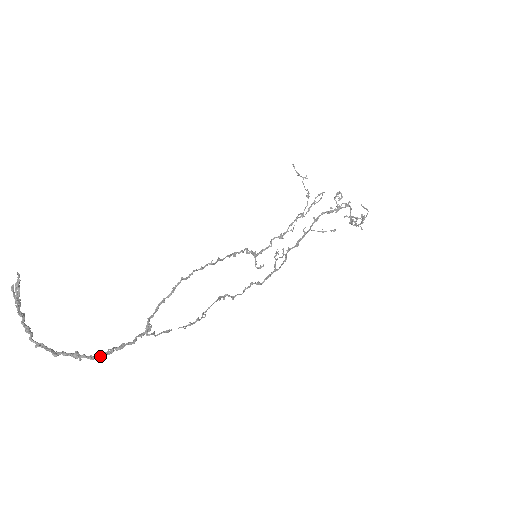
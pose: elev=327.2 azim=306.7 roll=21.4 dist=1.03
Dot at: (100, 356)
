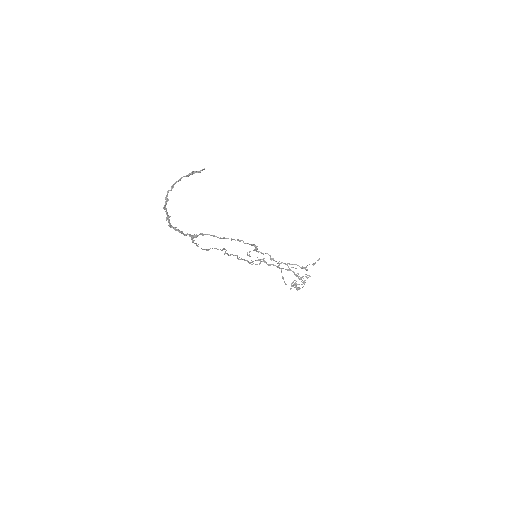
Dot at: occluded
